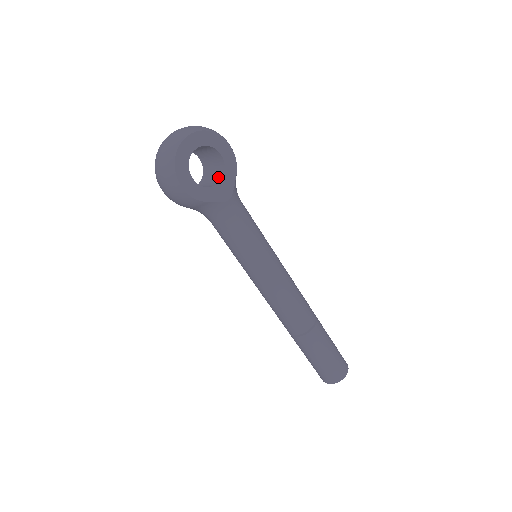
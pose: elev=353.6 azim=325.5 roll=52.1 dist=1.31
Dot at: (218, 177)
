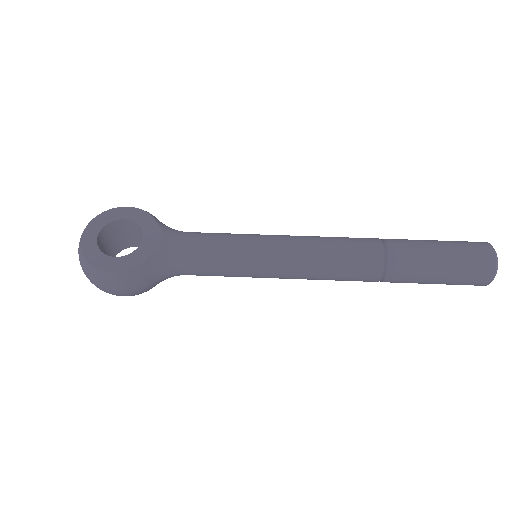
Dot at: occluded
